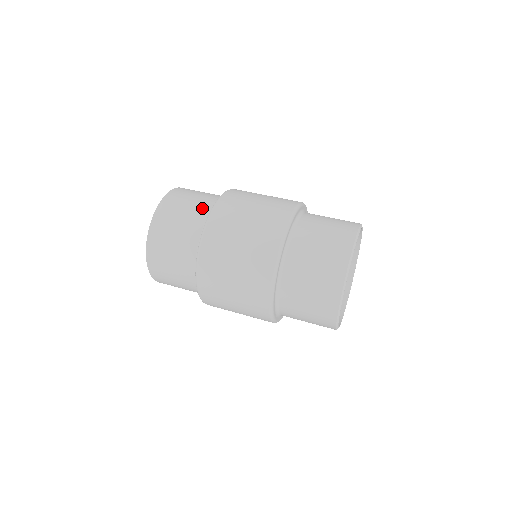
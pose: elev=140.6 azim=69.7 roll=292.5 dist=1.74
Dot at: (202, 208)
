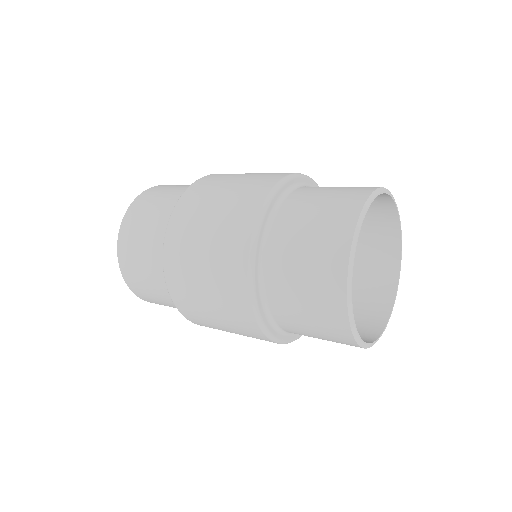
Dot at: (174, 201)
